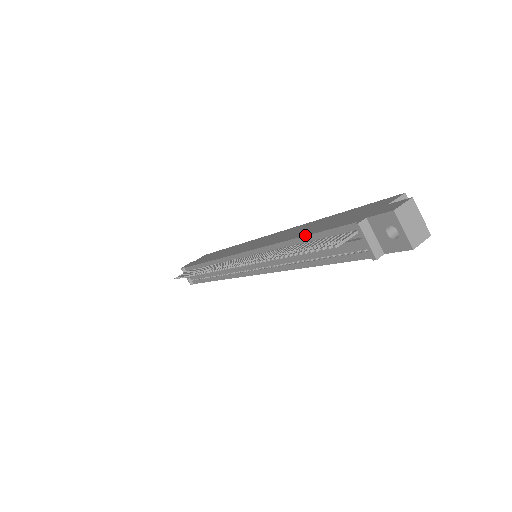
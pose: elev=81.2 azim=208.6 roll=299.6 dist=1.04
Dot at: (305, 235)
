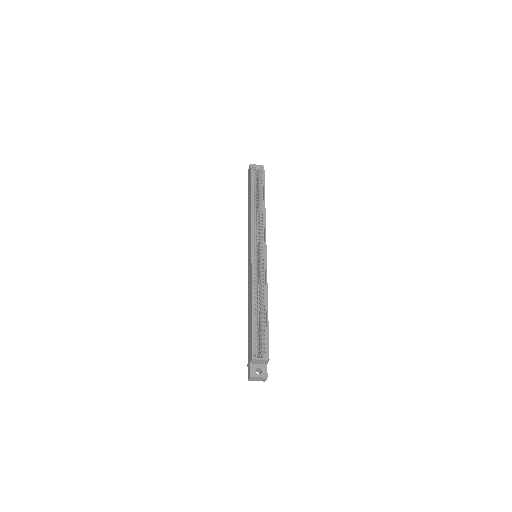
Dot at: occluded
